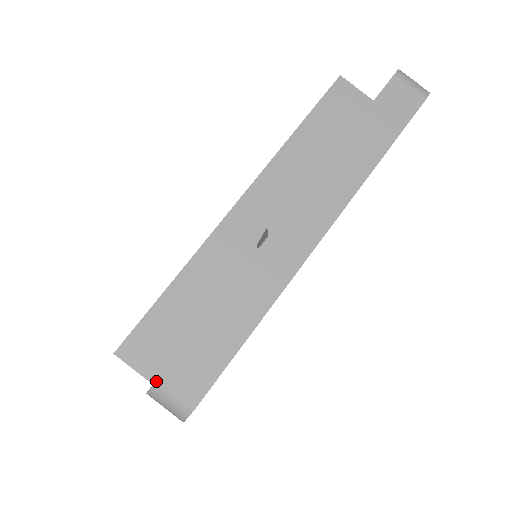
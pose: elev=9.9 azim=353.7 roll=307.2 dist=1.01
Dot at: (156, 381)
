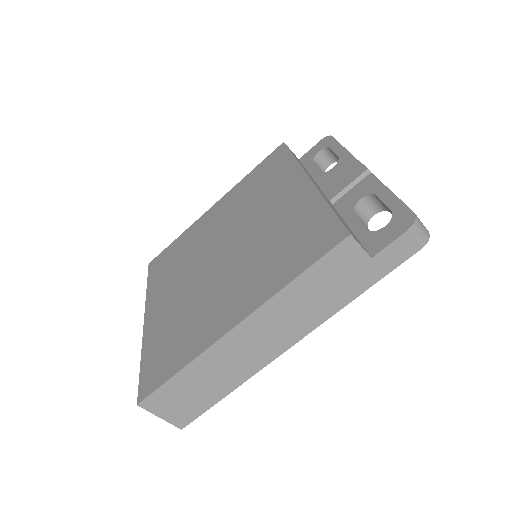
Dot at: (416, 215)
